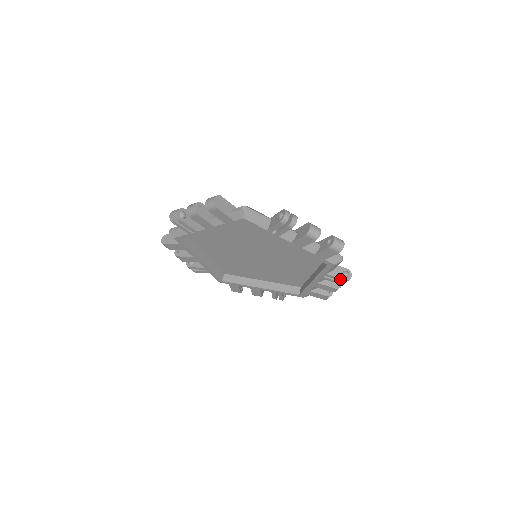
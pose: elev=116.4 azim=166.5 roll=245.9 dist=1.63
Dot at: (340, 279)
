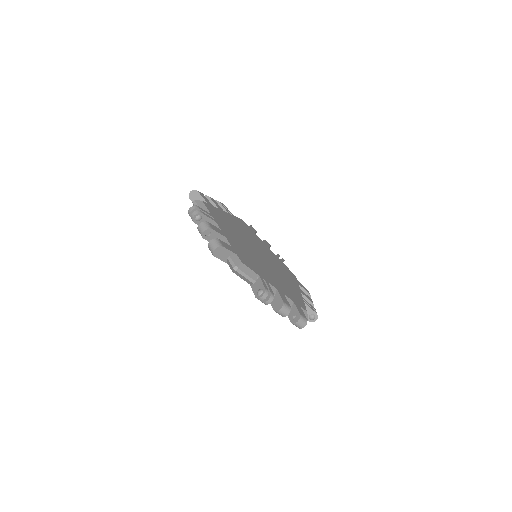
Dot at: occluded
